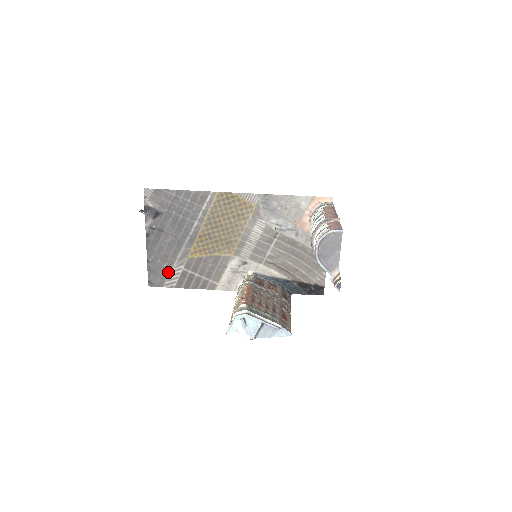
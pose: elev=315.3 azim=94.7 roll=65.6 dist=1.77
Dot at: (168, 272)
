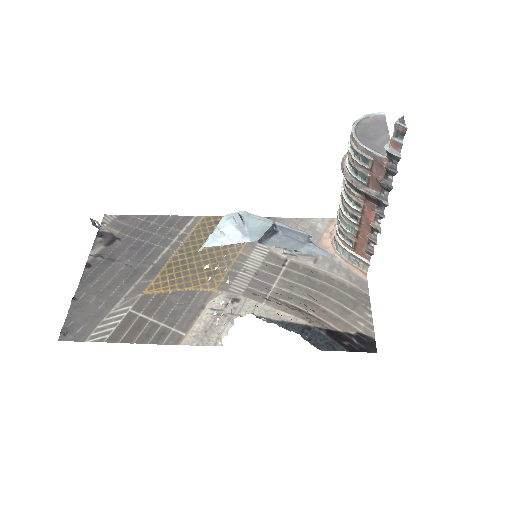
Dot at: (102, 316)
